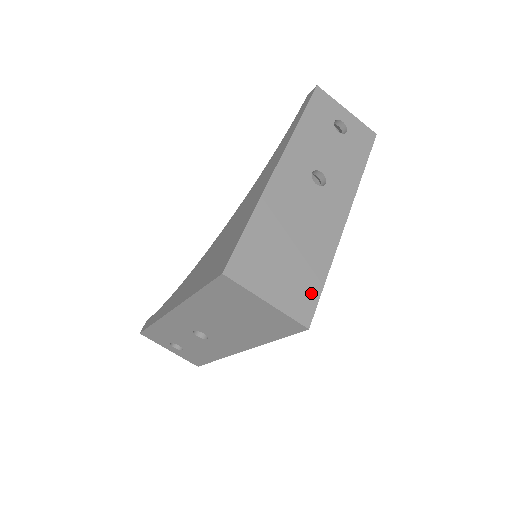
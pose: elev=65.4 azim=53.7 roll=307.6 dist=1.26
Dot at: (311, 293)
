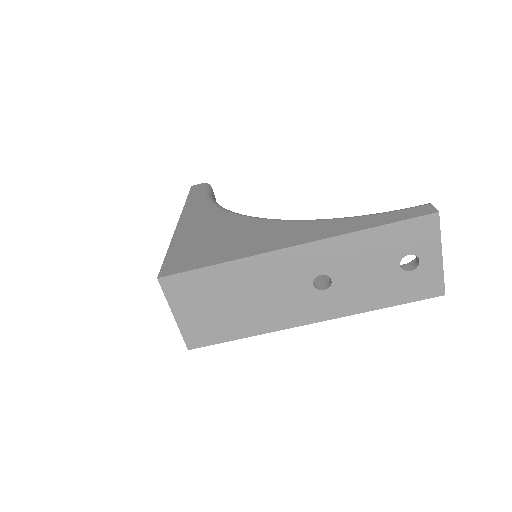
Dot at: (214, 337)
